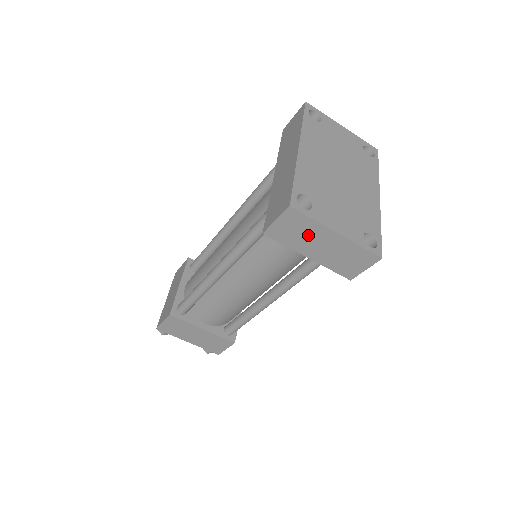
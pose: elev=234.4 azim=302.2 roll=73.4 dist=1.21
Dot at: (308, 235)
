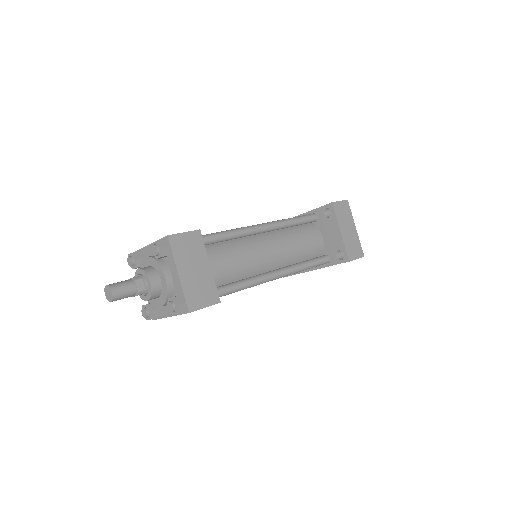
Dot at: (346, 219)
